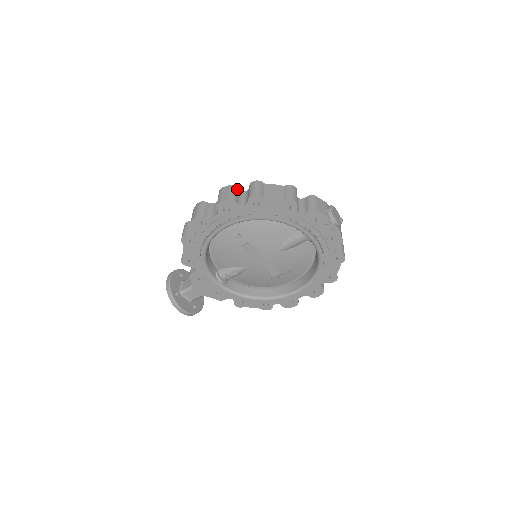
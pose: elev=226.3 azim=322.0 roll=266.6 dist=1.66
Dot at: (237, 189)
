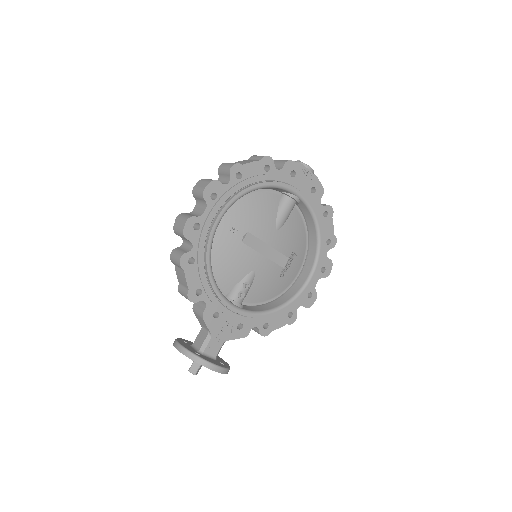
Dot at: occluded
